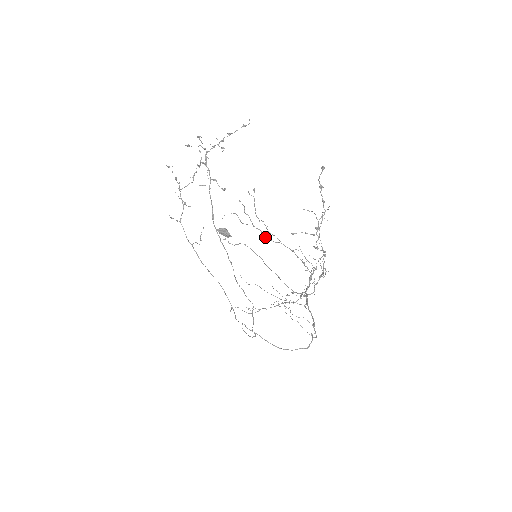
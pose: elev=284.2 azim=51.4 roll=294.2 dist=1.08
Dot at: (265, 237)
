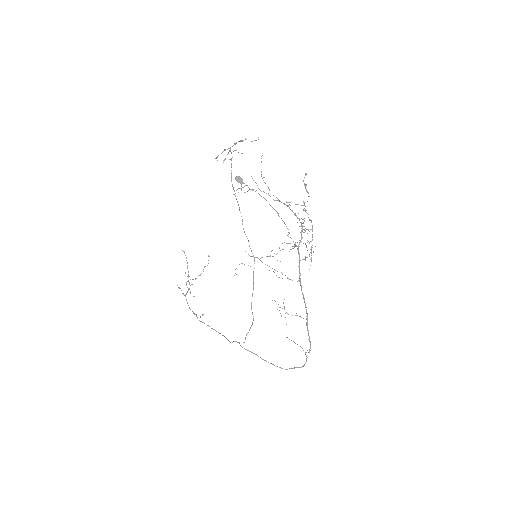
Dot at: occluded
